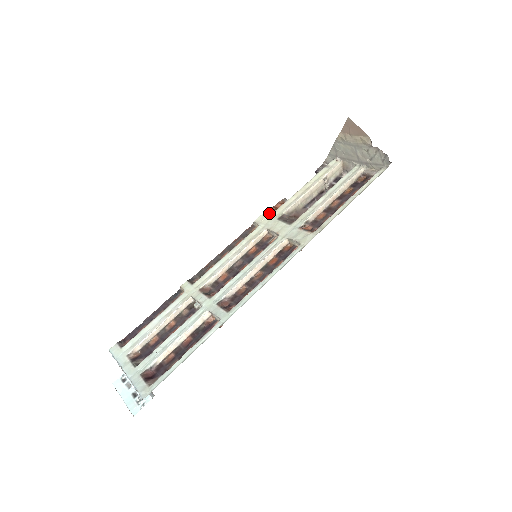
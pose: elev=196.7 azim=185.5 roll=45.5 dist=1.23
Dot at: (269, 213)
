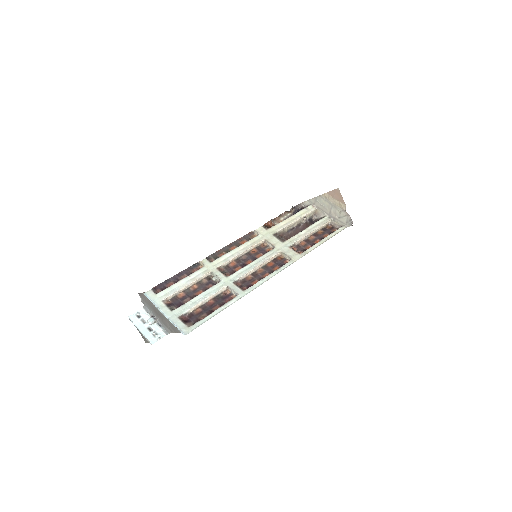
Dot at: (266, 228)
